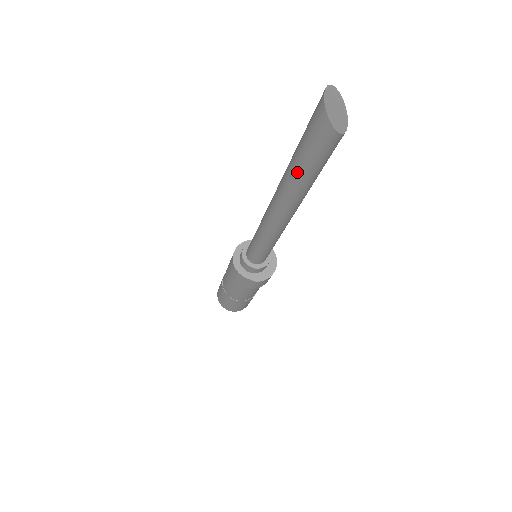
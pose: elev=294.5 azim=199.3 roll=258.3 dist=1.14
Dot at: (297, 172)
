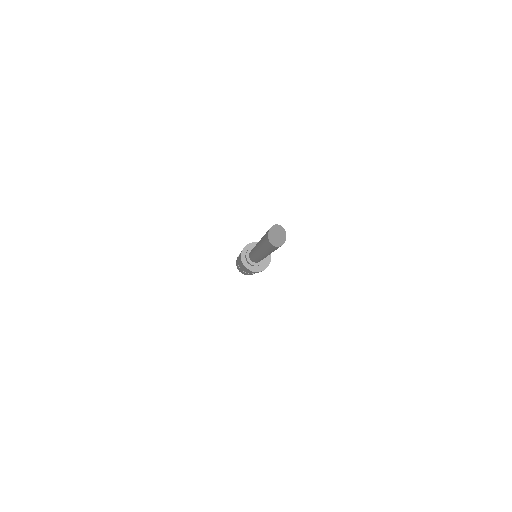
Dot at: (263, 247)
